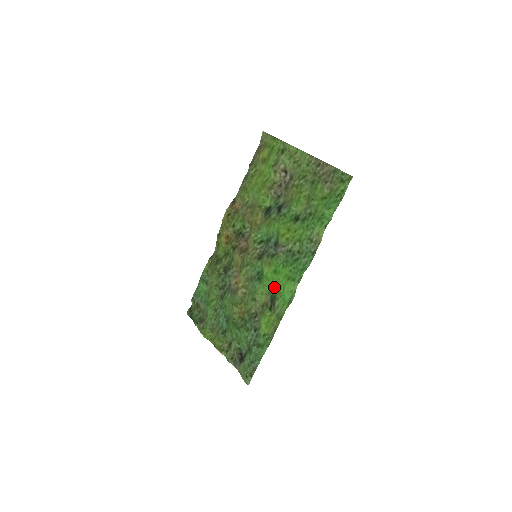
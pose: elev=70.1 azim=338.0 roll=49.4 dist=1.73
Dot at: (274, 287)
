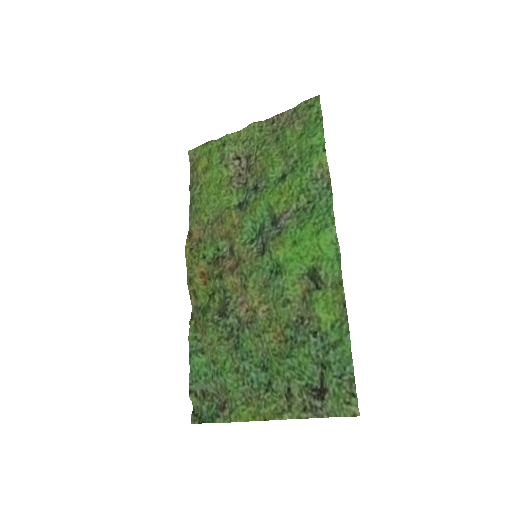
Dot at: (305, 260)
